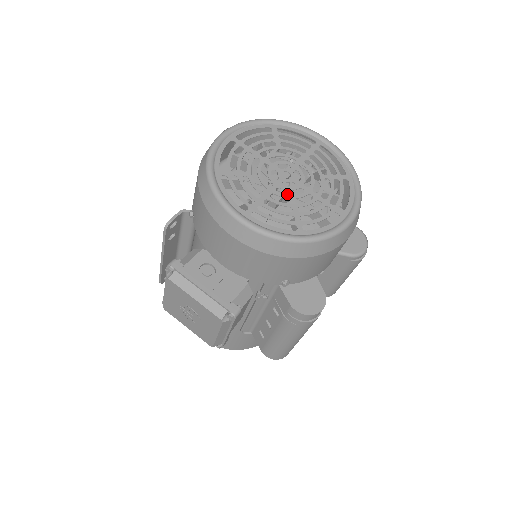
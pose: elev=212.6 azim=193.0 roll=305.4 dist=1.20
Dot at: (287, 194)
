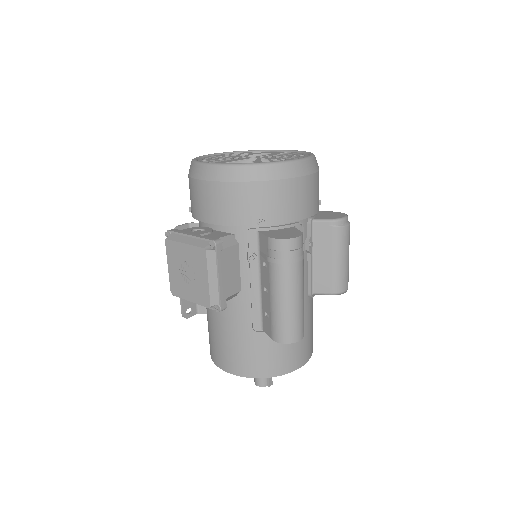
Dot at: occluded
